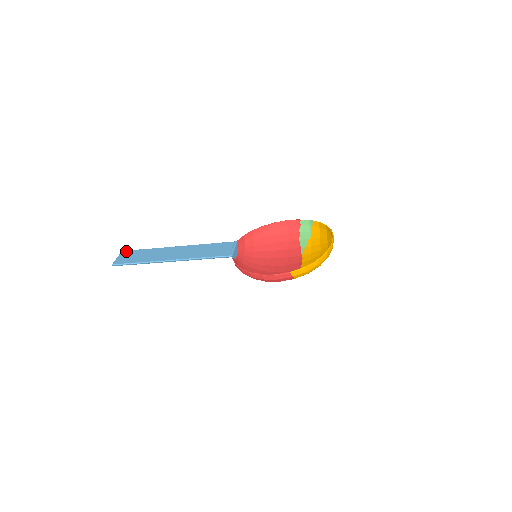
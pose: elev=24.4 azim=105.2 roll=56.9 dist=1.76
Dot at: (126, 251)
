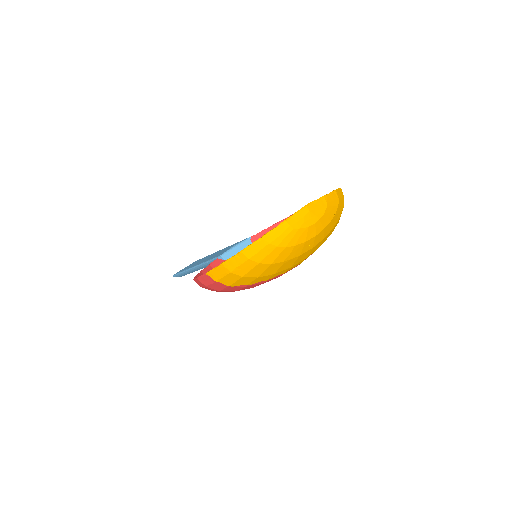
Dot at: (195, 261)
